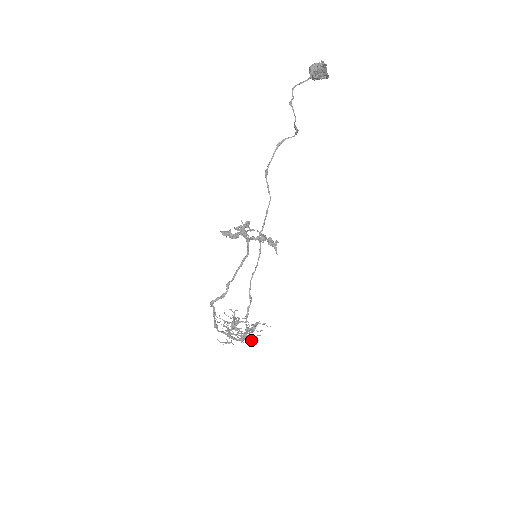
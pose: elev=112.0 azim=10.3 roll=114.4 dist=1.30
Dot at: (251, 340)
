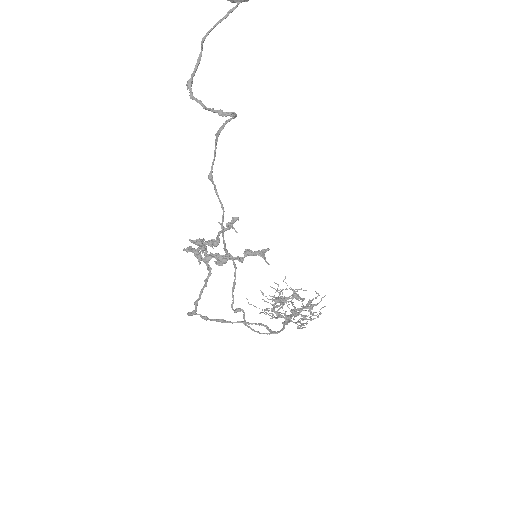
Dot at: (296, 323)
